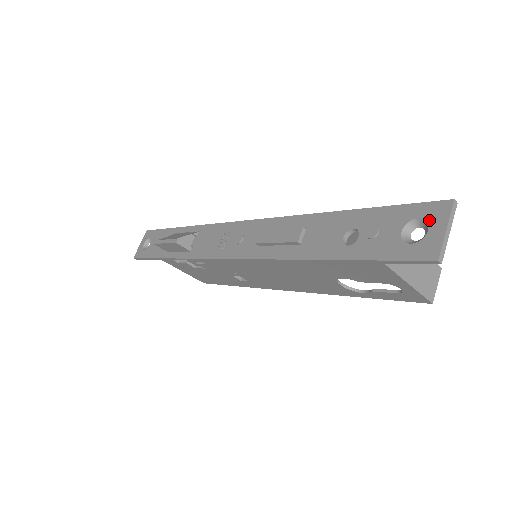
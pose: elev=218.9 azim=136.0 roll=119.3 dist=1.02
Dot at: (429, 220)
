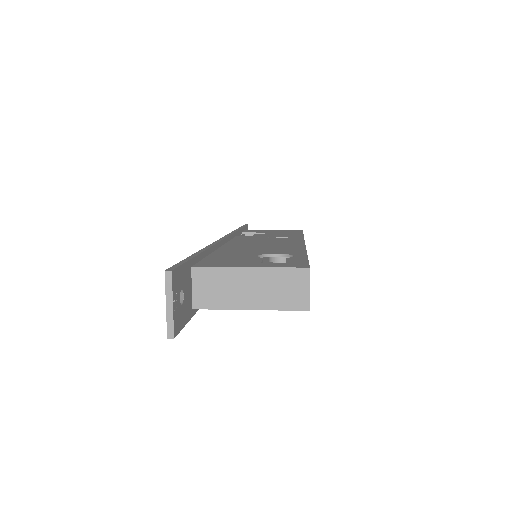
Dot at: occluded
